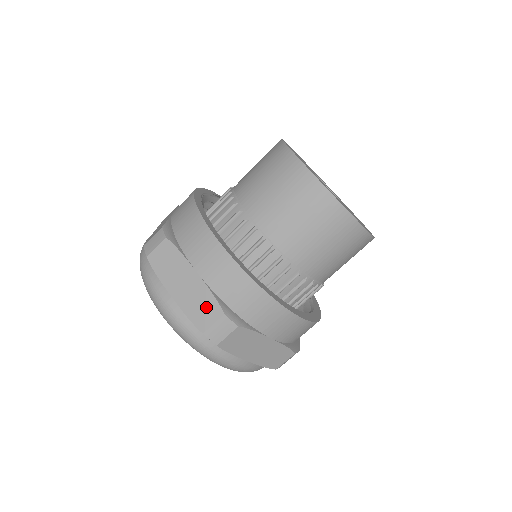
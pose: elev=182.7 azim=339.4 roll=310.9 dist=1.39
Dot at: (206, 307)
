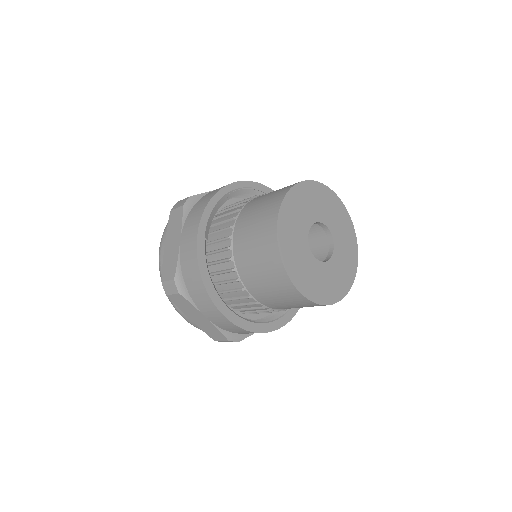
Dot at: (171, 267)
